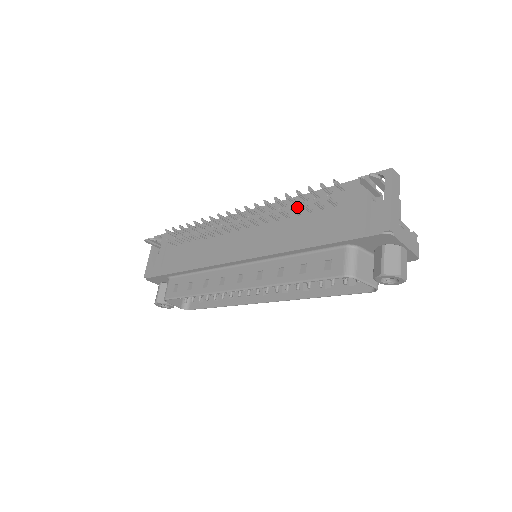
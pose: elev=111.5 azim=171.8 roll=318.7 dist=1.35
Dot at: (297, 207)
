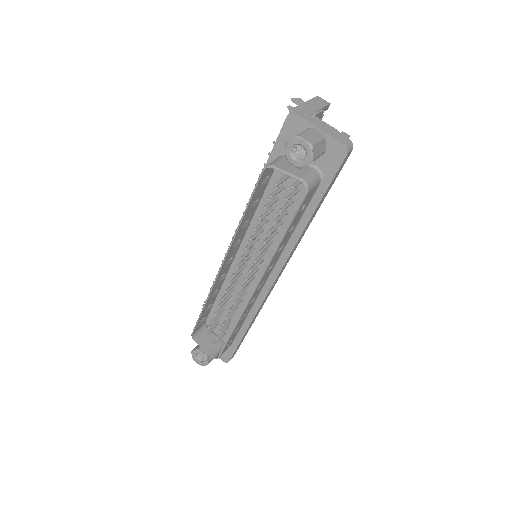
Dot at: occluded
